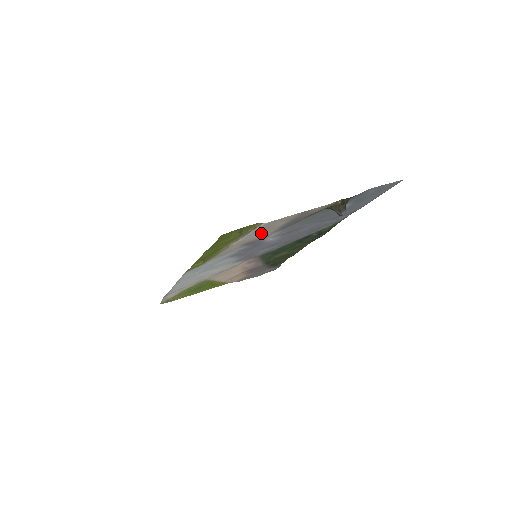
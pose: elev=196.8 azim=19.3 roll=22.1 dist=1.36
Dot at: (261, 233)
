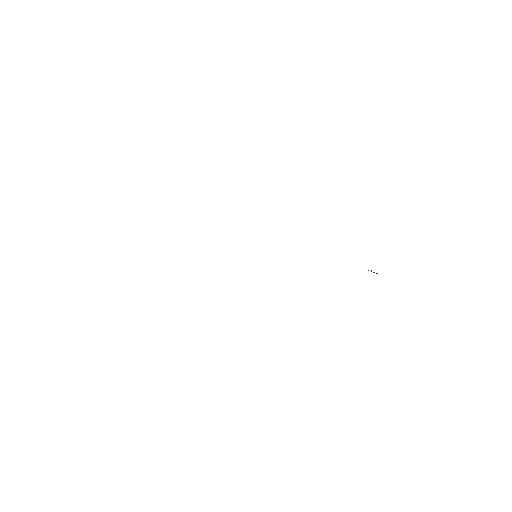
Dot at: occluded
